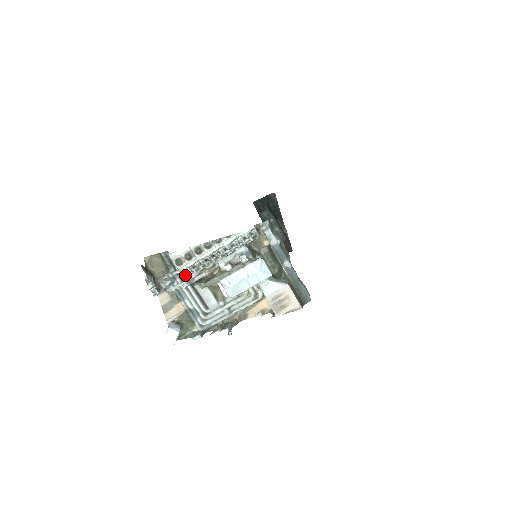
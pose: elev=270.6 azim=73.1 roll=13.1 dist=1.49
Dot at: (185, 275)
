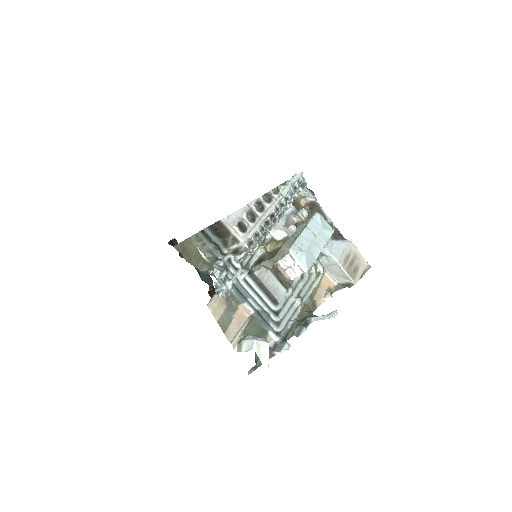
Dot at: (240, 257)
